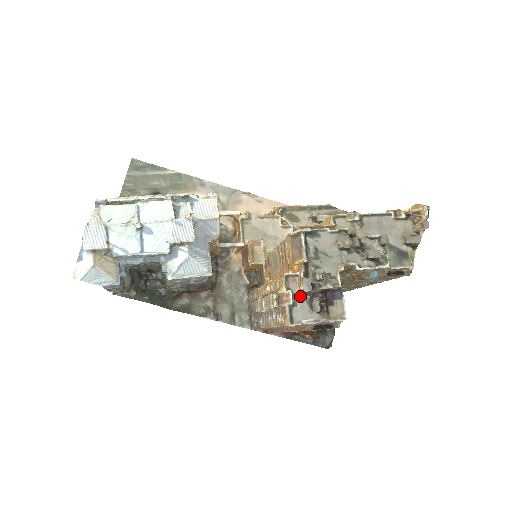
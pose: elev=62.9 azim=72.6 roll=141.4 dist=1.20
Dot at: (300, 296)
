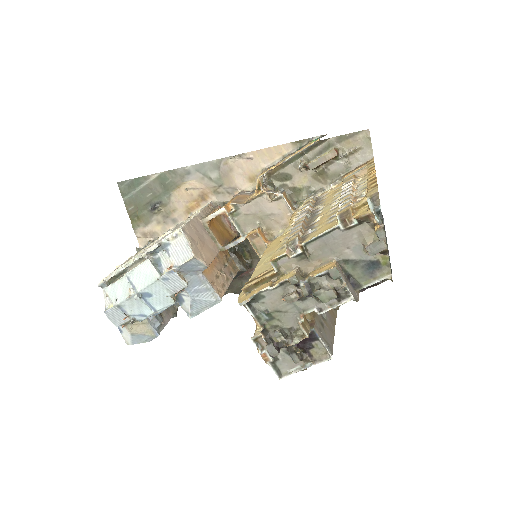
Dot at: occluded
